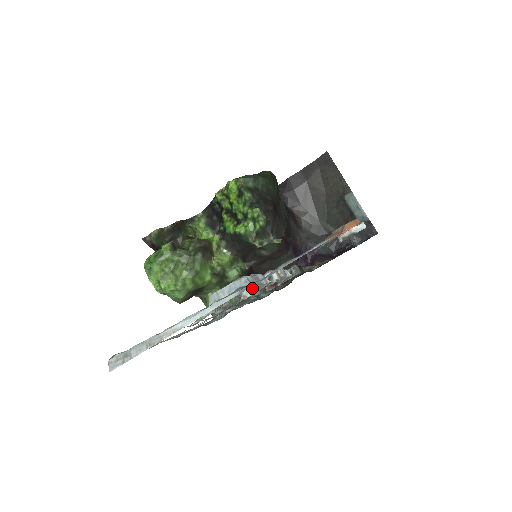
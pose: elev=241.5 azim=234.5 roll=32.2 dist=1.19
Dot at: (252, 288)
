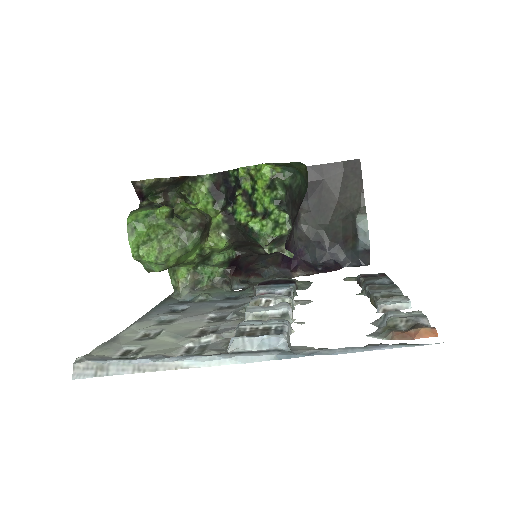
Dot at: (260, 316)
